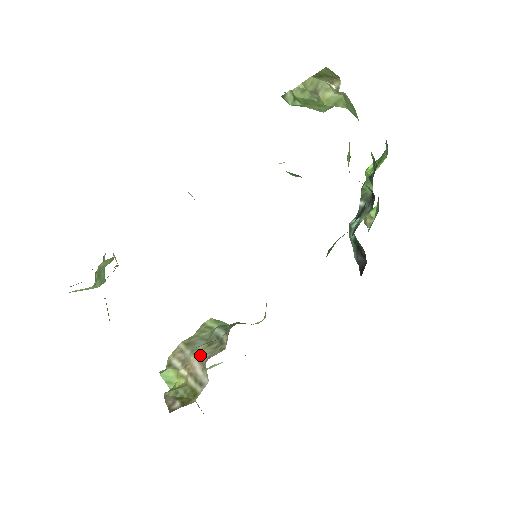
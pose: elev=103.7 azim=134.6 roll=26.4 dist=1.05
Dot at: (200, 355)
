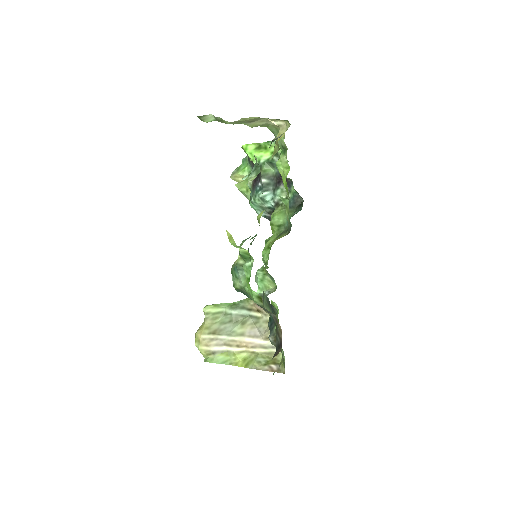
Dot at: (244, 333)
